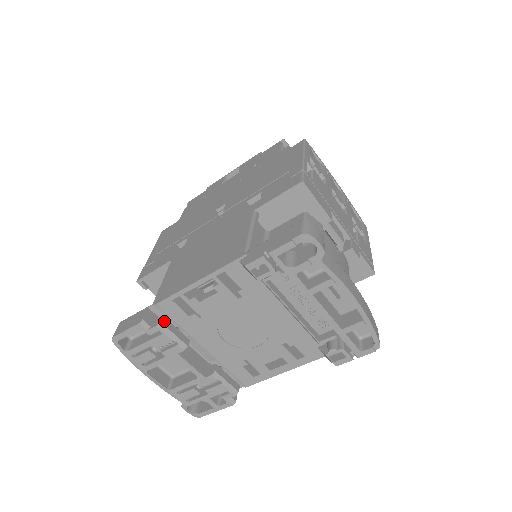
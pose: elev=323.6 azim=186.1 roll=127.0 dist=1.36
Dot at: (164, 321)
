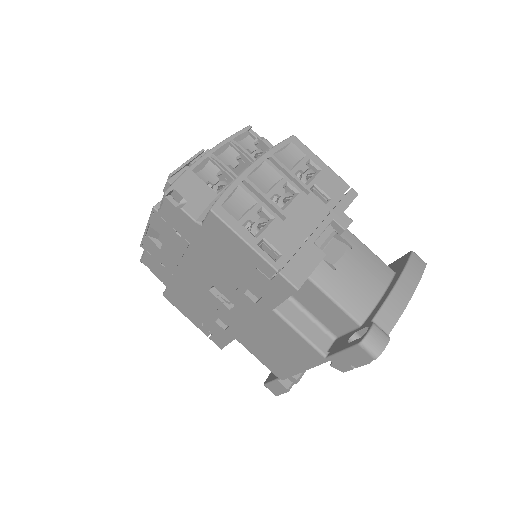
Dot at: (296, 376)
